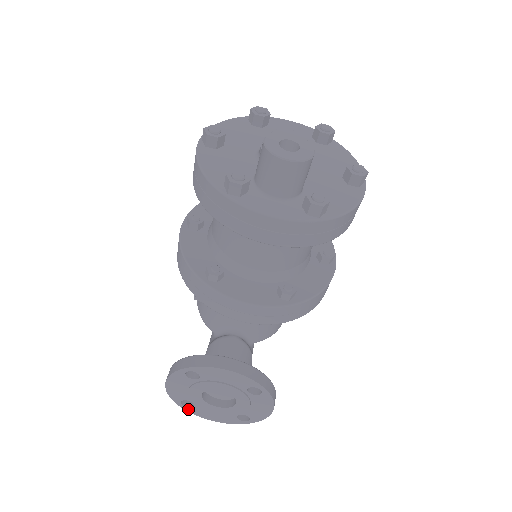
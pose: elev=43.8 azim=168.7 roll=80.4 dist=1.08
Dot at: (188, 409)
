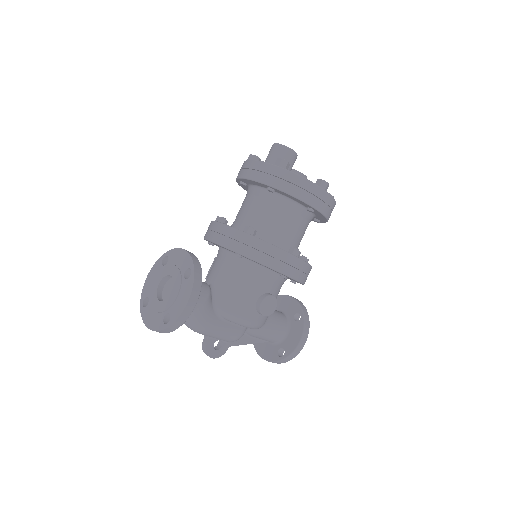
Dot at: (143, 311)
